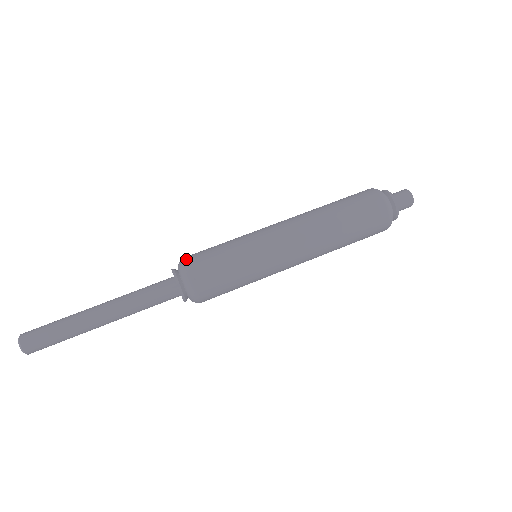
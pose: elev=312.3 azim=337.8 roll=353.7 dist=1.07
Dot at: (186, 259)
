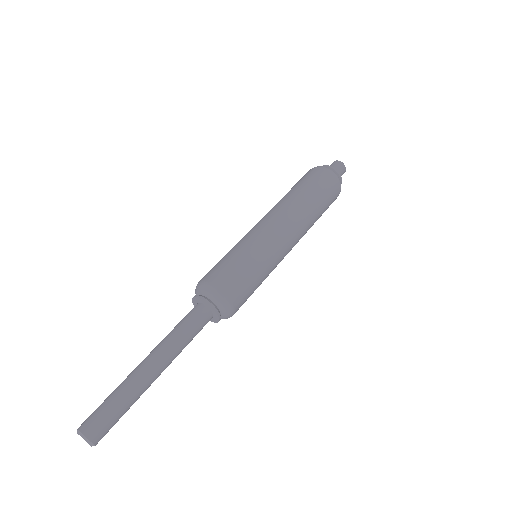
Dot at: (218, 287)
